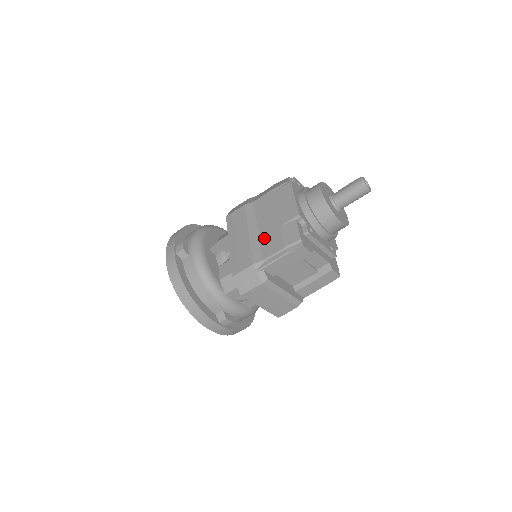
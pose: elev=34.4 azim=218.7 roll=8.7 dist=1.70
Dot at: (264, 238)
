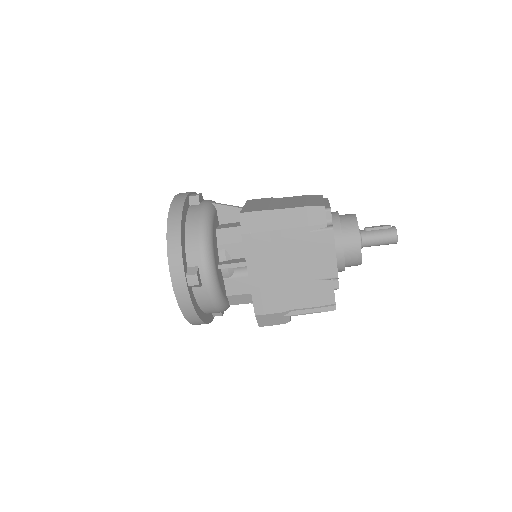
Dot at: (294, 286)
